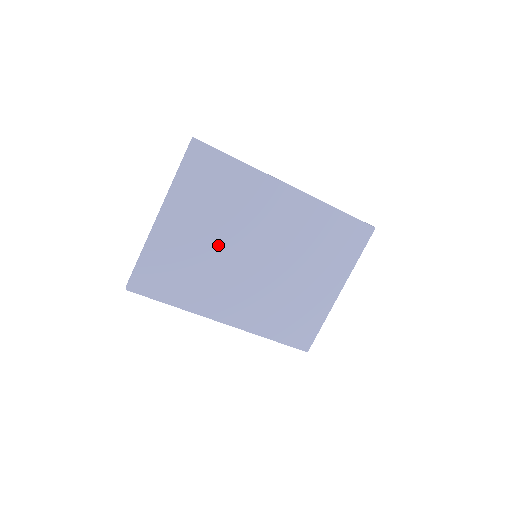
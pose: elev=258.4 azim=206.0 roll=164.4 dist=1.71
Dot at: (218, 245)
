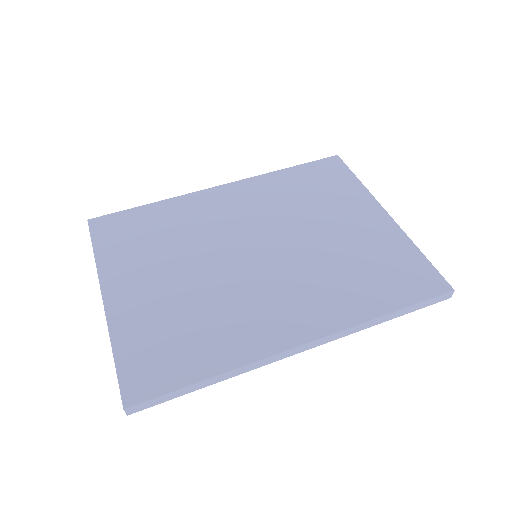
Dot at: (199, 274)
